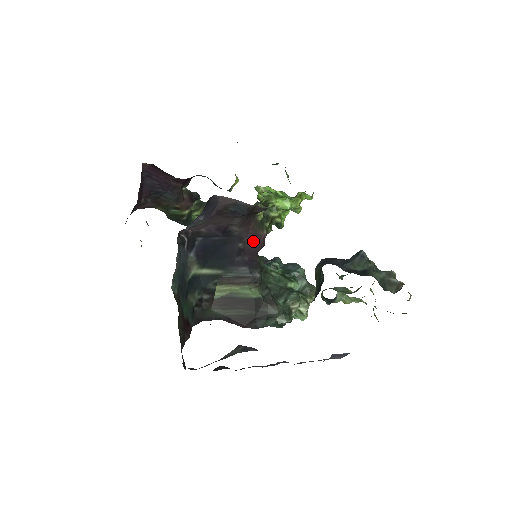
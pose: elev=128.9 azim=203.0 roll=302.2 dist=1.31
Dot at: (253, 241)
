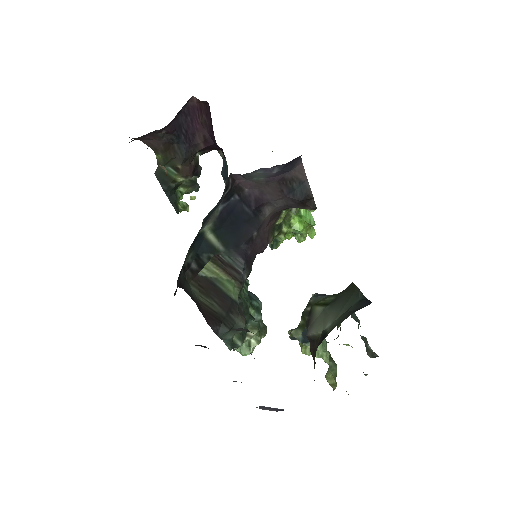
Dot at: (263, 239)
